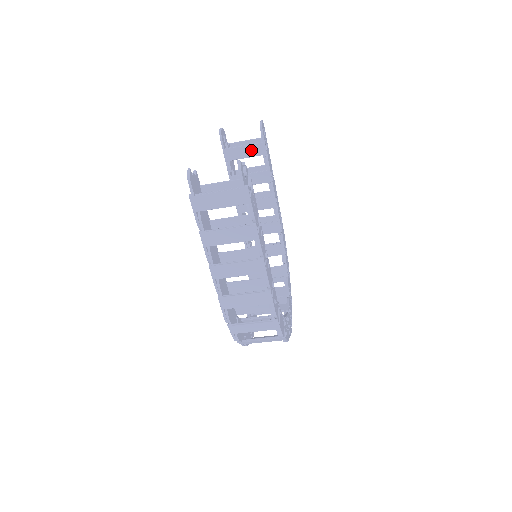
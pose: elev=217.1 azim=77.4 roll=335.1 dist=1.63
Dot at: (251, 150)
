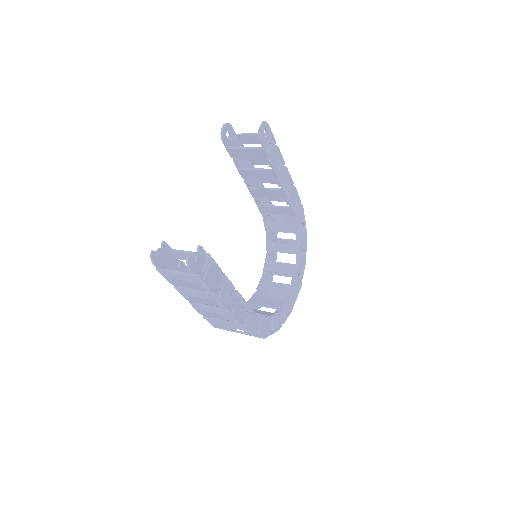
Dot at: (253, 153)
